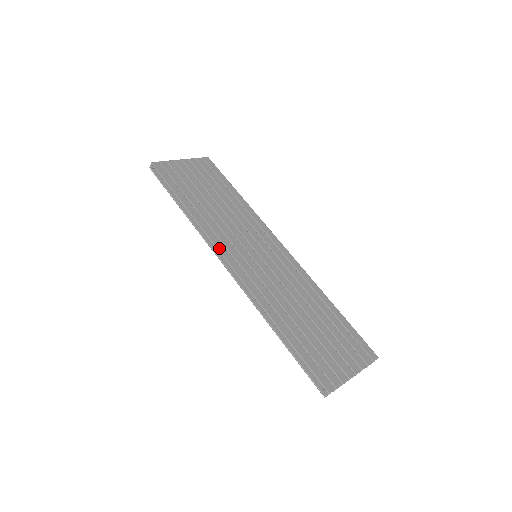
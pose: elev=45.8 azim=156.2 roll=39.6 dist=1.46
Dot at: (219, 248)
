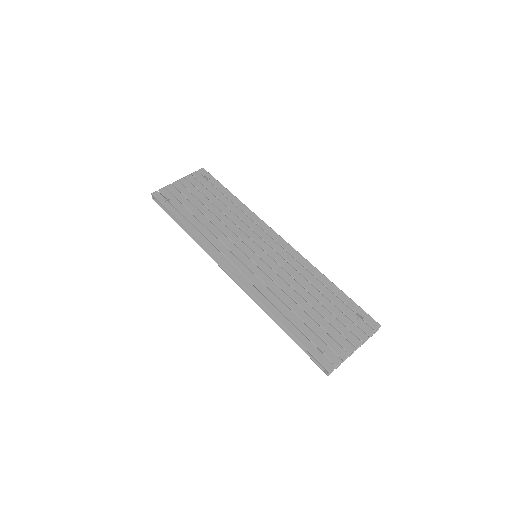
Dot at: (220, 260)
